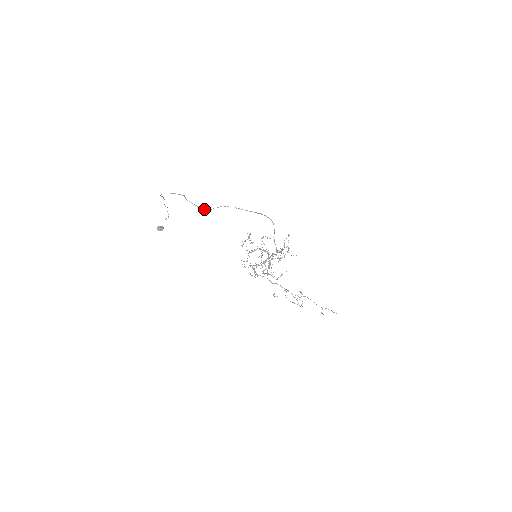
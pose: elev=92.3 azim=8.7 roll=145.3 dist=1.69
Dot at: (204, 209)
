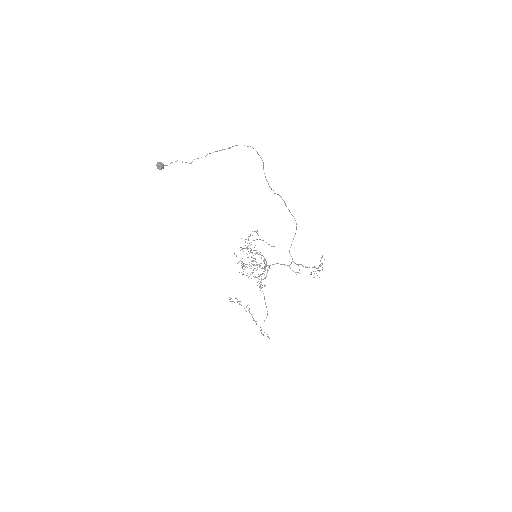
Dot at: occluded
